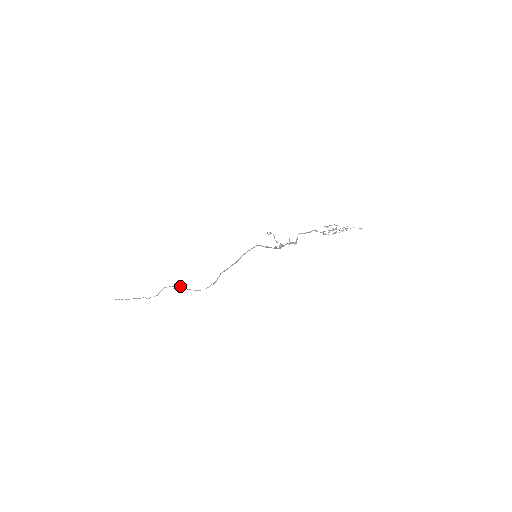
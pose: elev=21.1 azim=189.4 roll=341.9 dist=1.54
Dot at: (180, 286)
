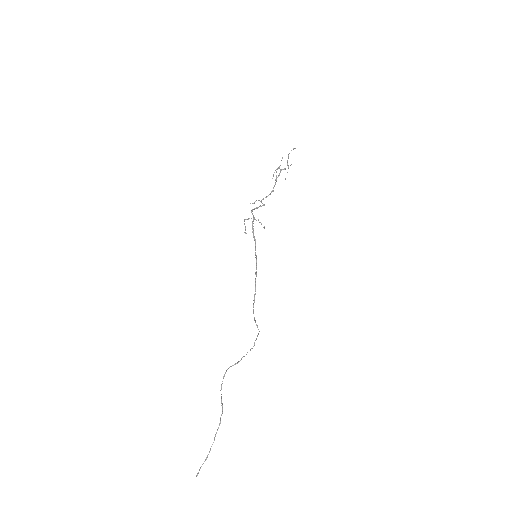
Dot at: (231, 366)
